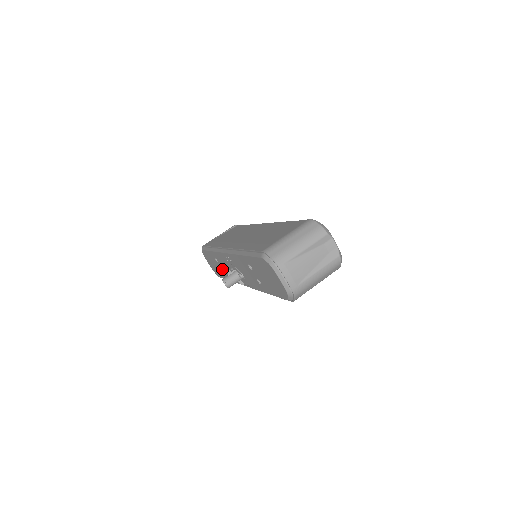
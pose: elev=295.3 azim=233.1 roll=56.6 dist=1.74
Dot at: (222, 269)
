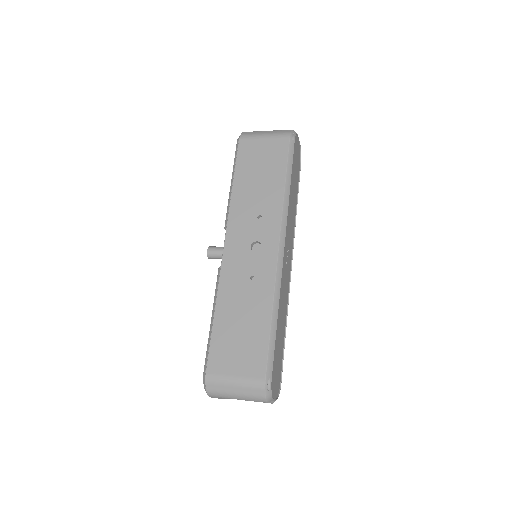
Dot at: occluded
